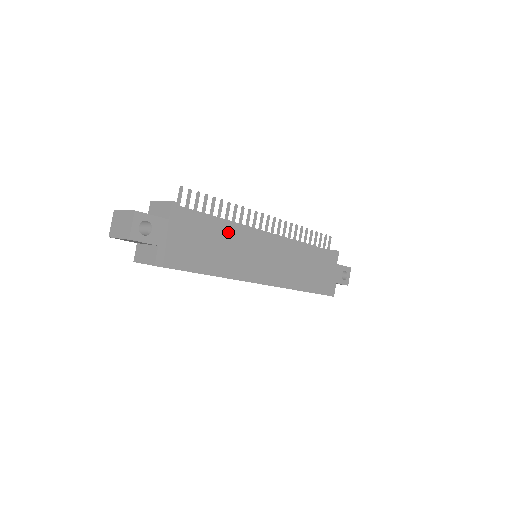
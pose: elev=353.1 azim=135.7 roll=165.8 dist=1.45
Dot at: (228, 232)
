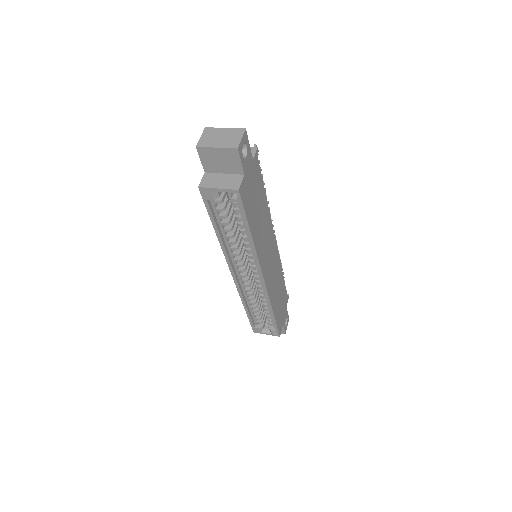
Dot at: (265, 210)
